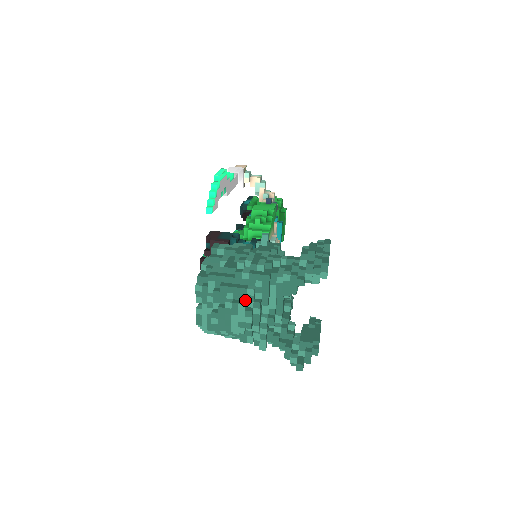
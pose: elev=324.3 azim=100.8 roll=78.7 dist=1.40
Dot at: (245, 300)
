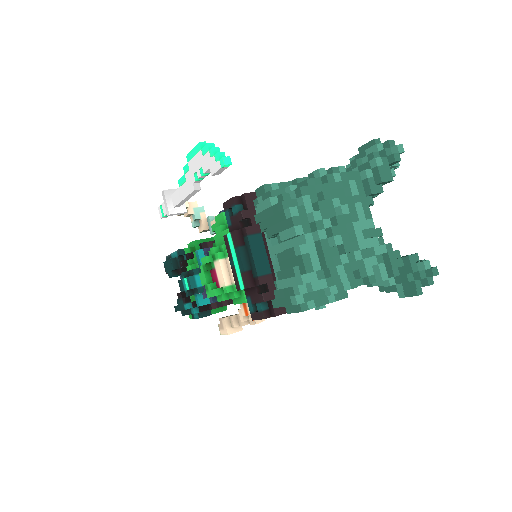
Dot at: occluded
